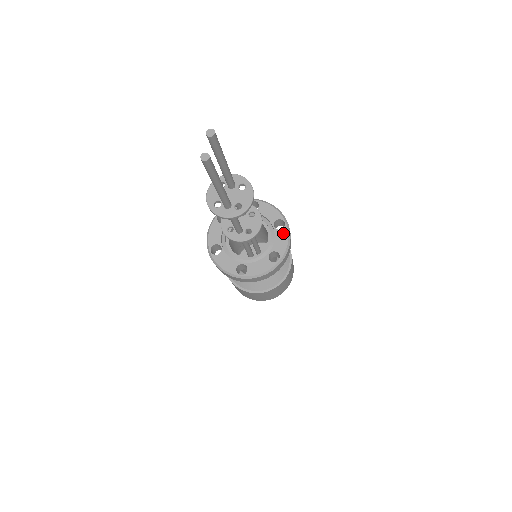
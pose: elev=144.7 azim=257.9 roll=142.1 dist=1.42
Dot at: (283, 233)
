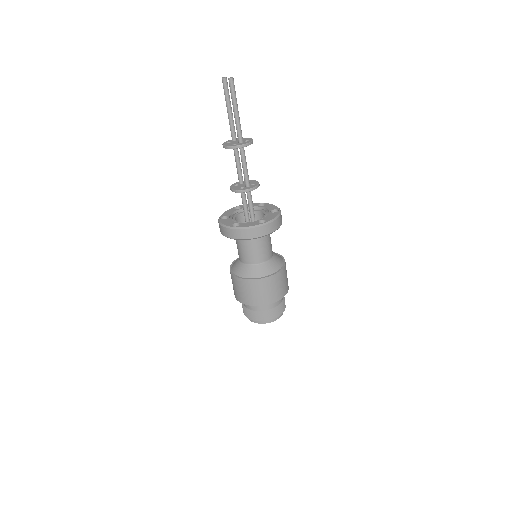
Dot at: (268, 205)
